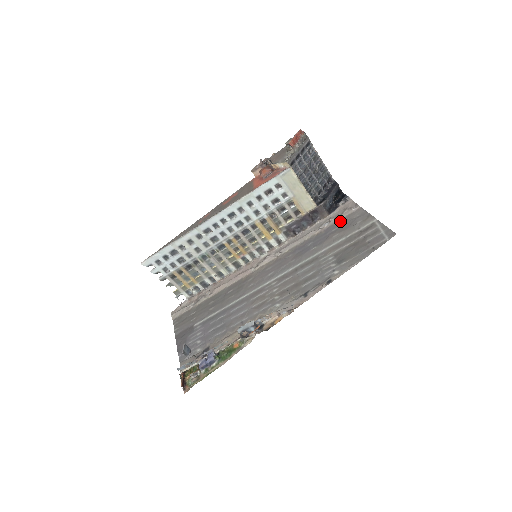
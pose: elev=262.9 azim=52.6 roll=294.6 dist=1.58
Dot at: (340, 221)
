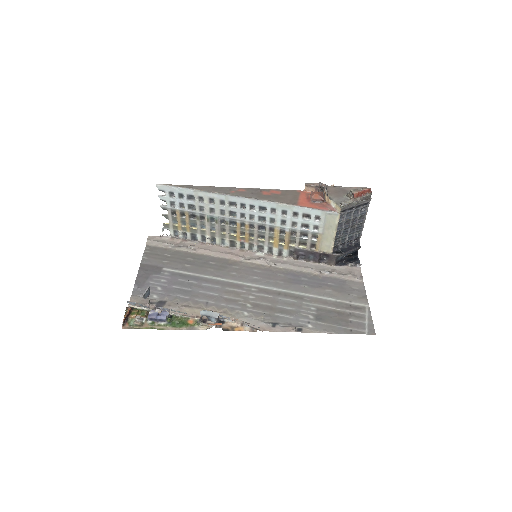
Dot at: (340, 280)
